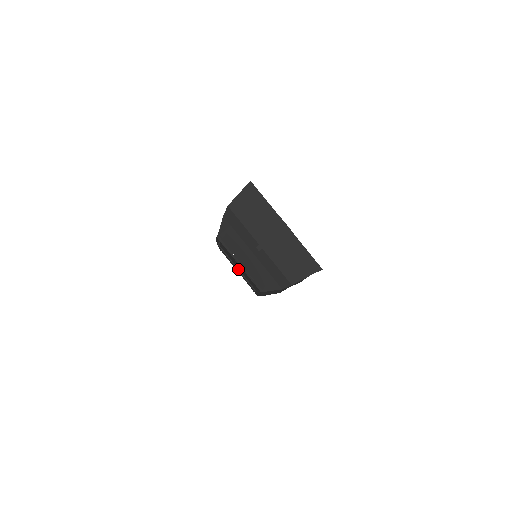
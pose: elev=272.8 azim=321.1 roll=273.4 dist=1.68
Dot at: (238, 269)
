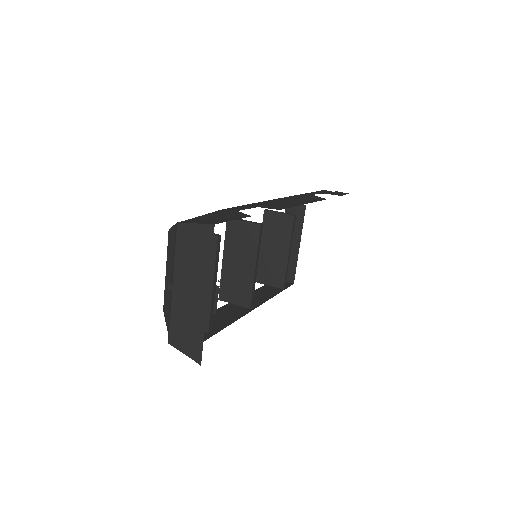
Dot at: occluded
